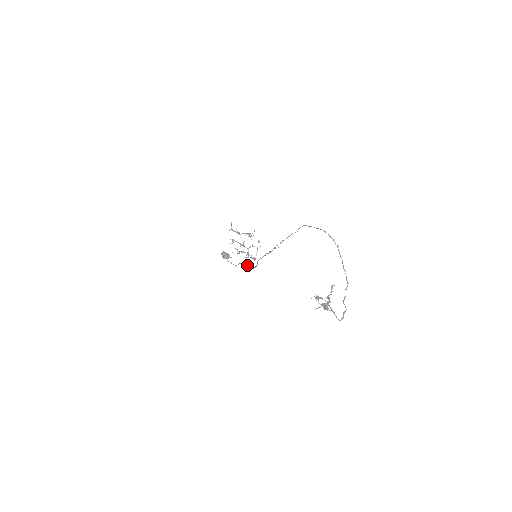
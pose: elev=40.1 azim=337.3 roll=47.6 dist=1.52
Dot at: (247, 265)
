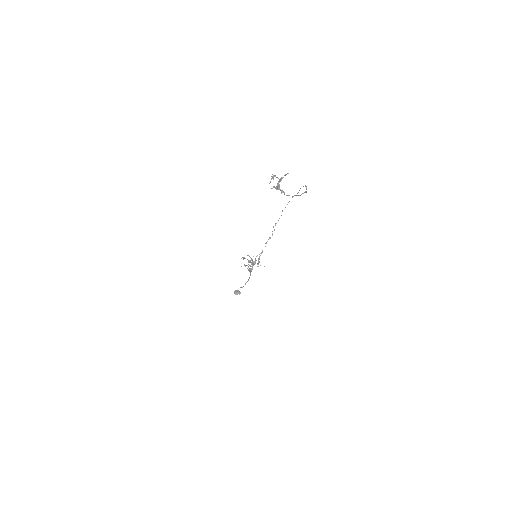
Dot at: (248, 270)
